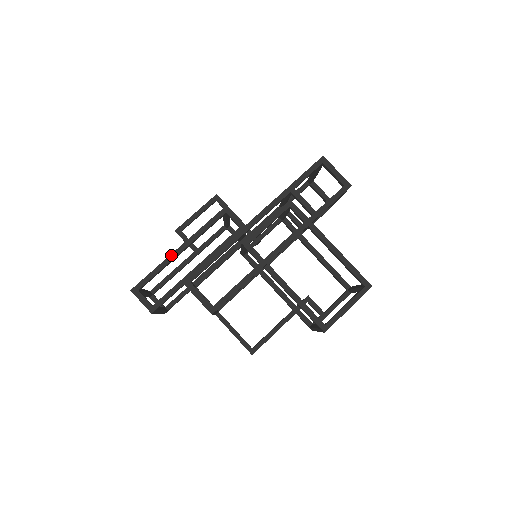
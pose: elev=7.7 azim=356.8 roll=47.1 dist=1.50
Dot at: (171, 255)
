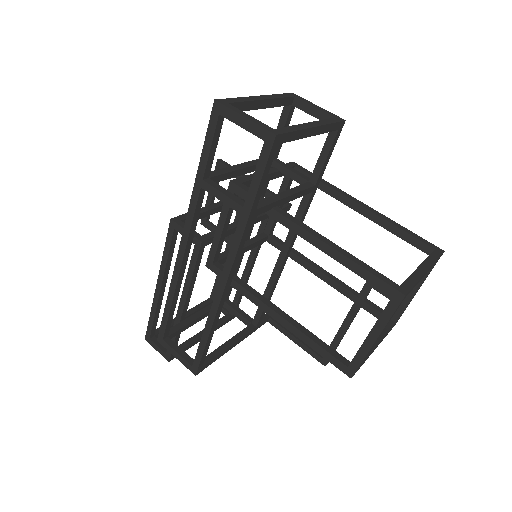
Dot at: (154, 296)
